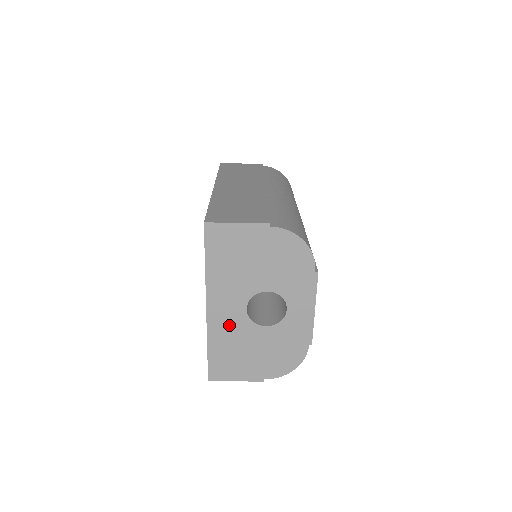
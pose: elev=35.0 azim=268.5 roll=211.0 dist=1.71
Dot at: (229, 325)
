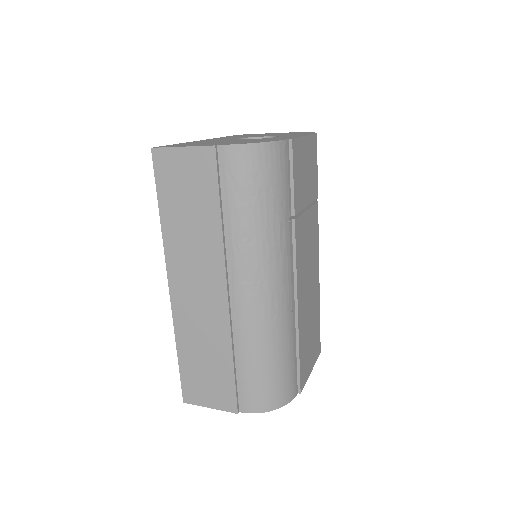
Dot at: occluded
